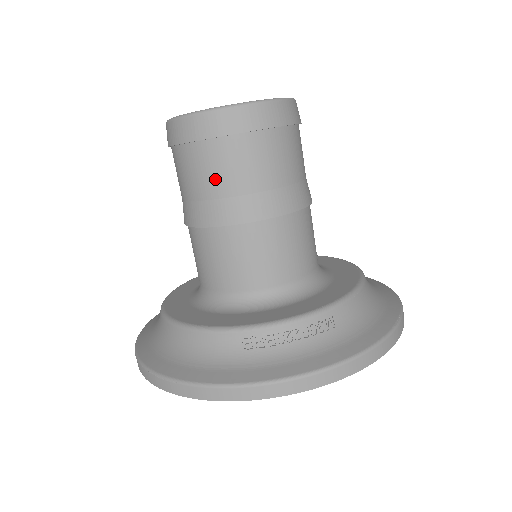
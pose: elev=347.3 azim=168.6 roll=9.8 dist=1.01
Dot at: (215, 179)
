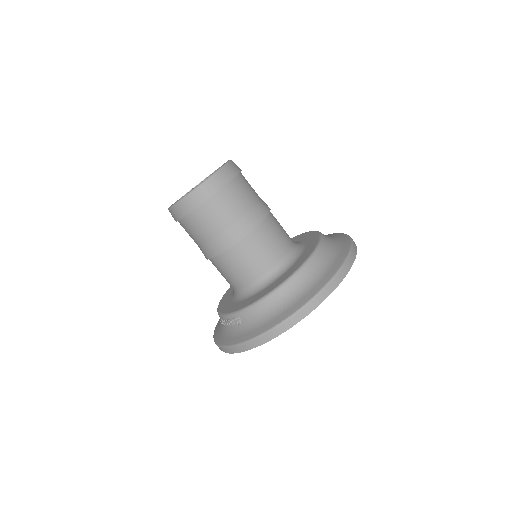
Dot at: occluded
